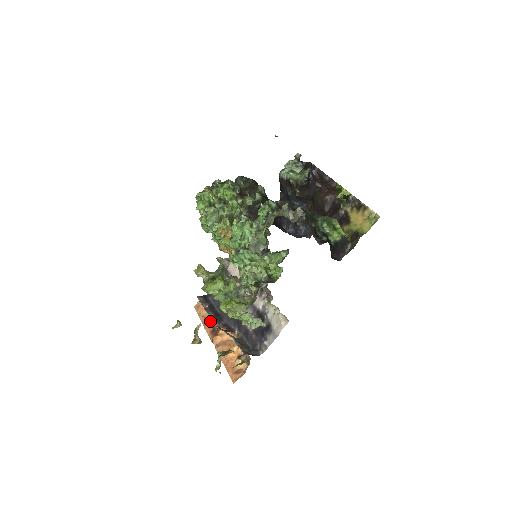
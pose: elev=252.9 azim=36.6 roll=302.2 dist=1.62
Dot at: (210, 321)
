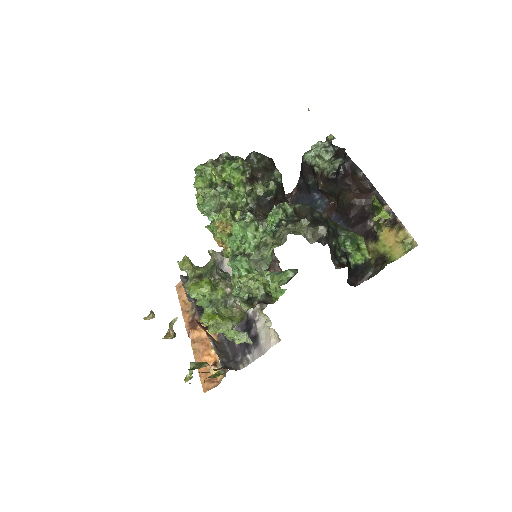
Dot at: (190, 309)
